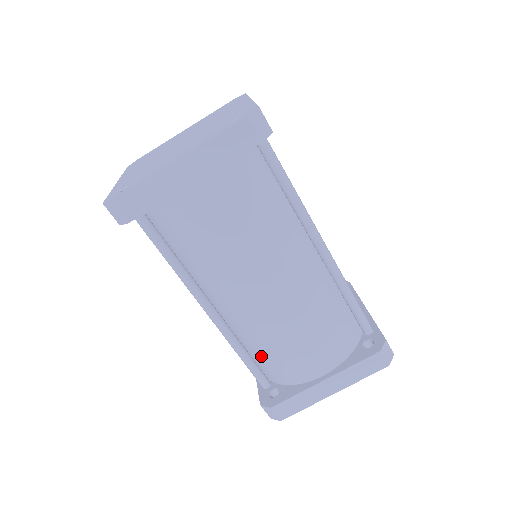
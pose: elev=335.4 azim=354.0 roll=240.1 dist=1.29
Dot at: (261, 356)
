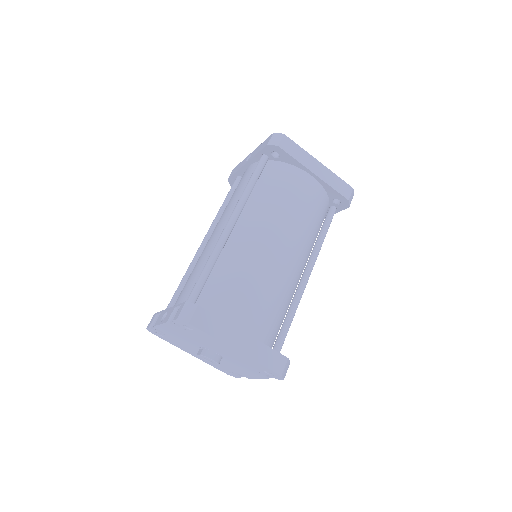
Dot at: (220, 281)
